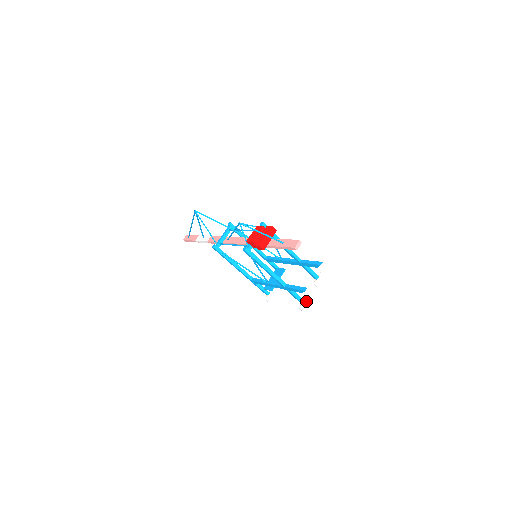
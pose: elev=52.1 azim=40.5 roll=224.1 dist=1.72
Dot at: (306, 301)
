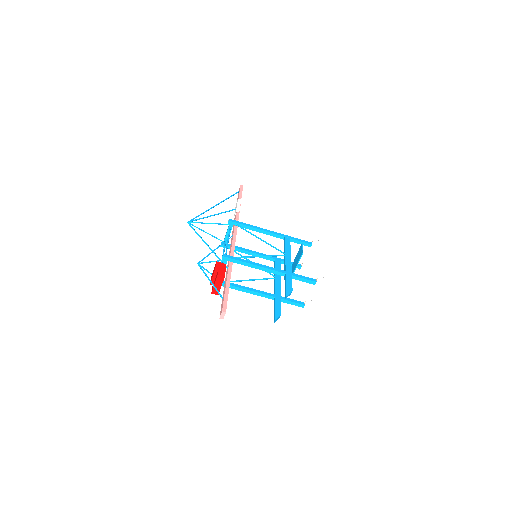
Dot at: (308, 304)
